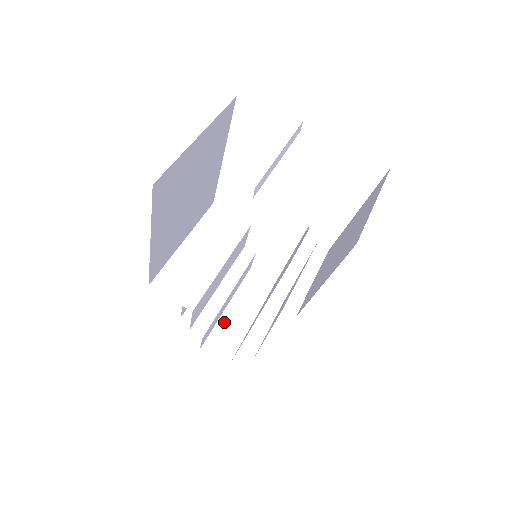
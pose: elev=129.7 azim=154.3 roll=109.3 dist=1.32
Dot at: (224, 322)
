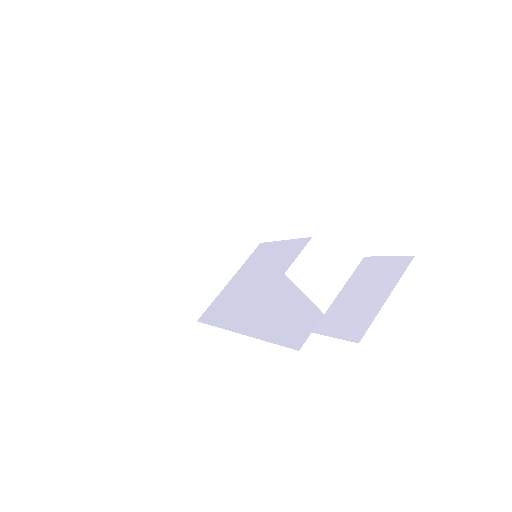
Dot at: (202, 277)
